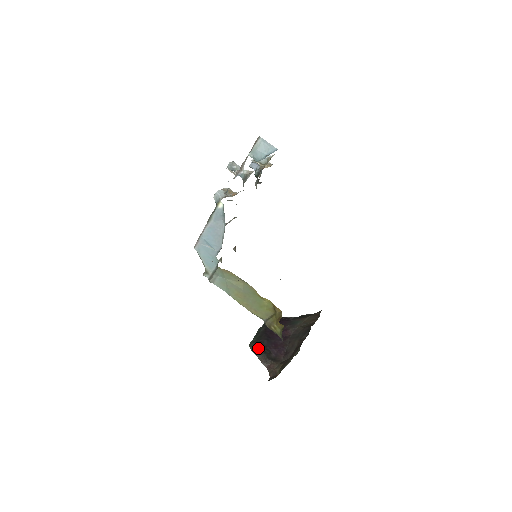
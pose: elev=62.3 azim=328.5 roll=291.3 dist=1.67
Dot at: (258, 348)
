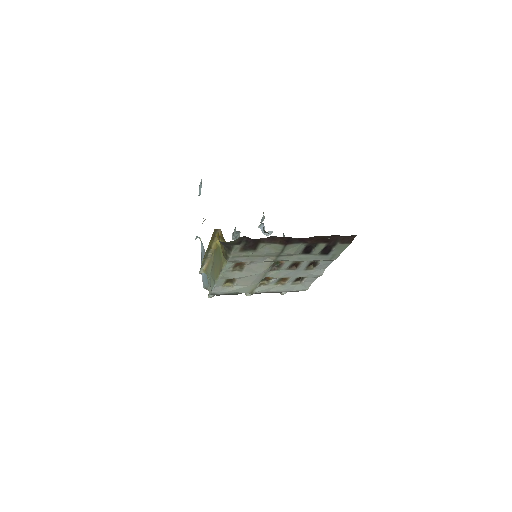
Dot at: occluded
